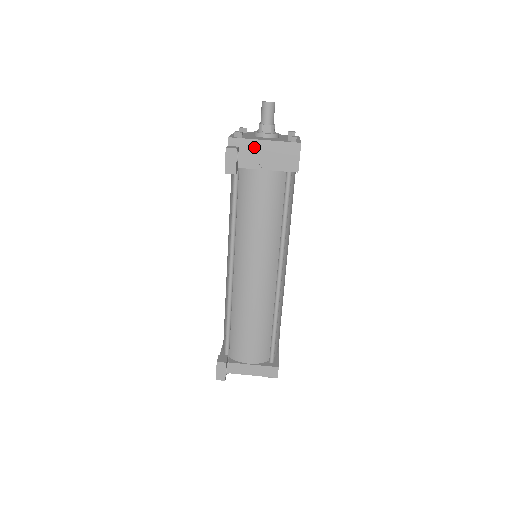
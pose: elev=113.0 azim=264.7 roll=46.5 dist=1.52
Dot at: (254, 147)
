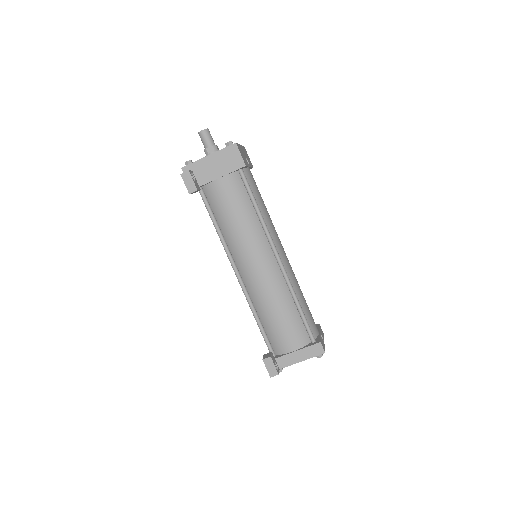
Dot at: (203, 165)
